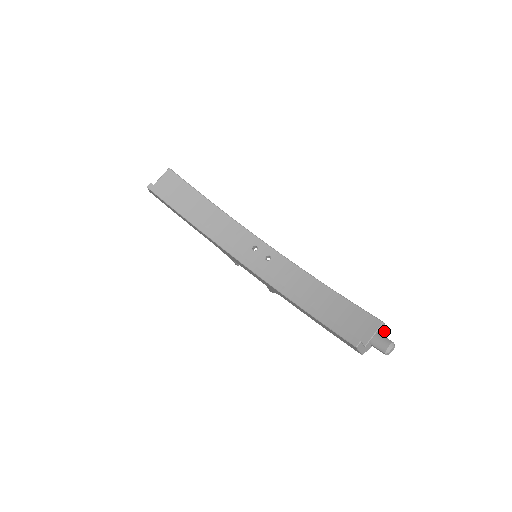
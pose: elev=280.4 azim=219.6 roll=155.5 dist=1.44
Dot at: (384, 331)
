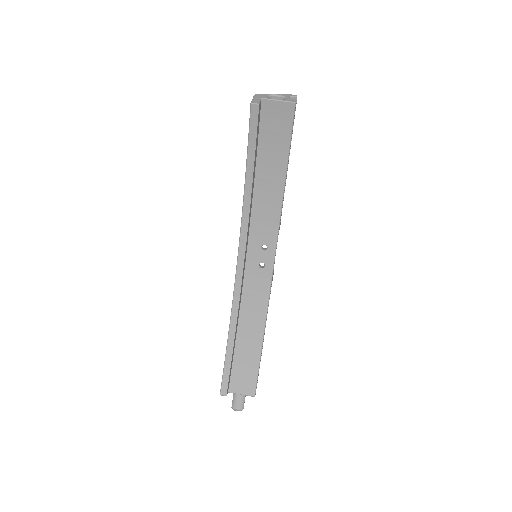
Dot at: occluded
